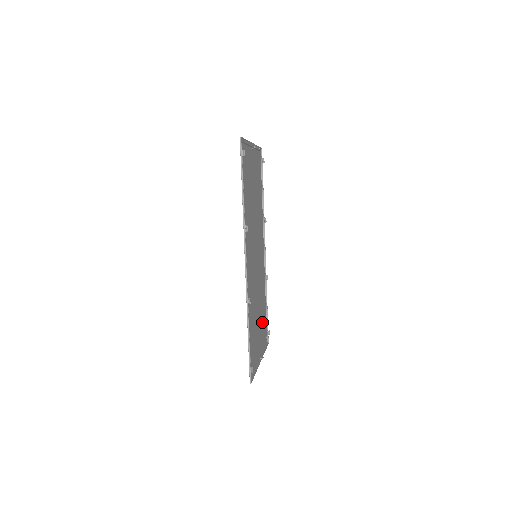
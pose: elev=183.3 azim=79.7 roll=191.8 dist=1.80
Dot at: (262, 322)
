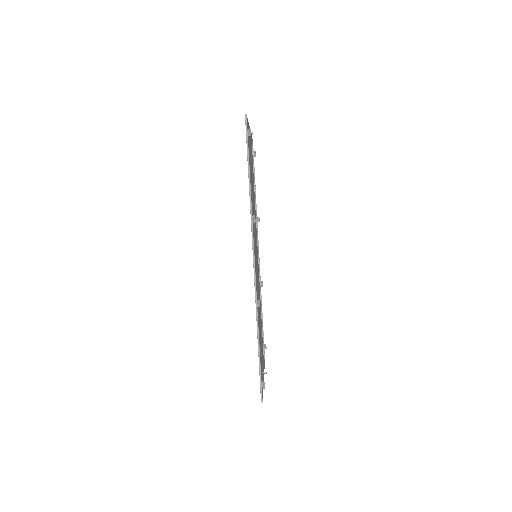
Dot at: (261, 333)
